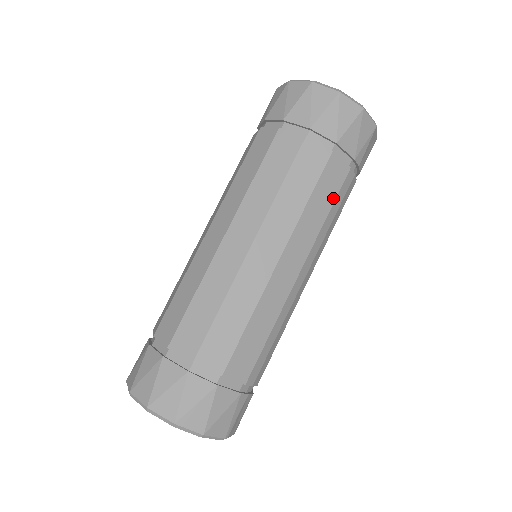
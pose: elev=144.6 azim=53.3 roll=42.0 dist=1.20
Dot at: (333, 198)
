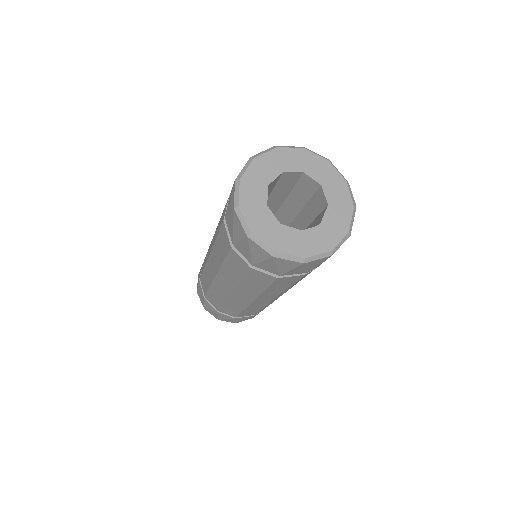
Dot at: (291, 284)
